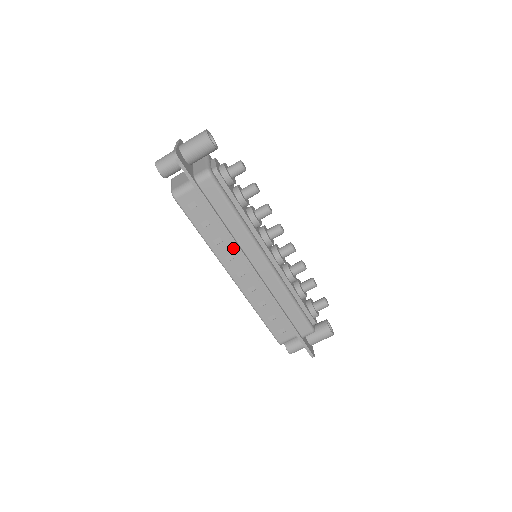
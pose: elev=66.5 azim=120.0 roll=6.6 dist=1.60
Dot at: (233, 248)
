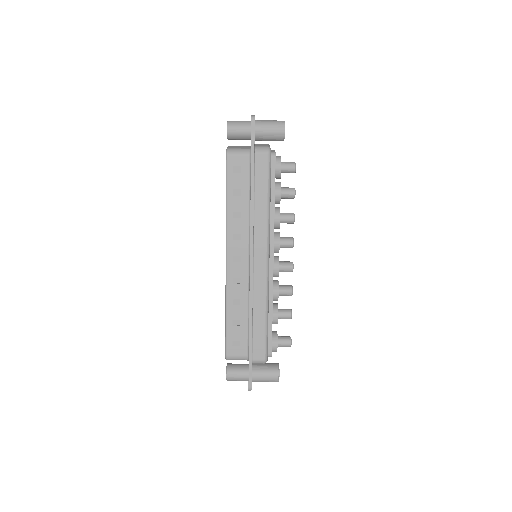
Dot at: (246, 230)
